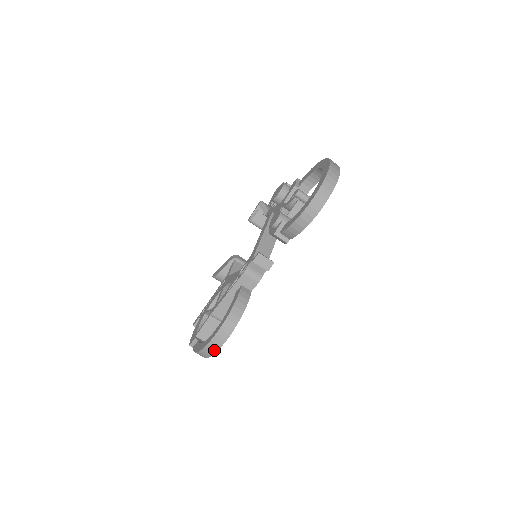
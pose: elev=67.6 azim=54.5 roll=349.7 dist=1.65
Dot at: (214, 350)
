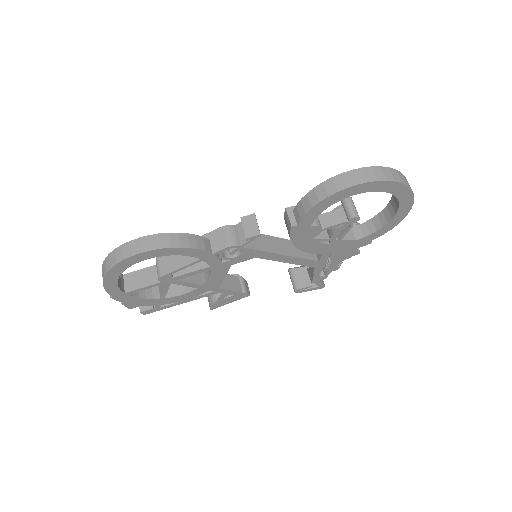
Dot at: (115, 261)
